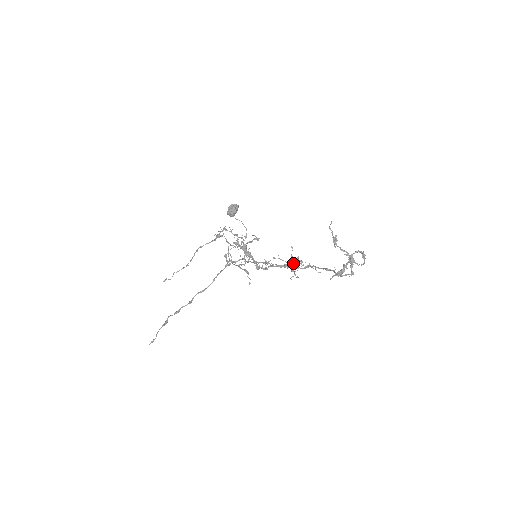
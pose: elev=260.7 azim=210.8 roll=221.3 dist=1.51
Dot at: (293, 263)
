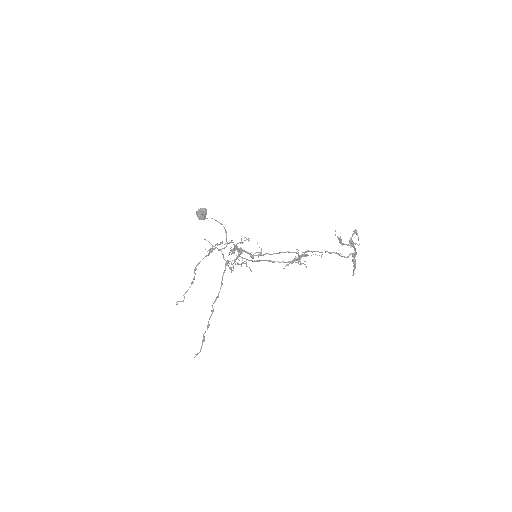
Dot at: (300, 259)
